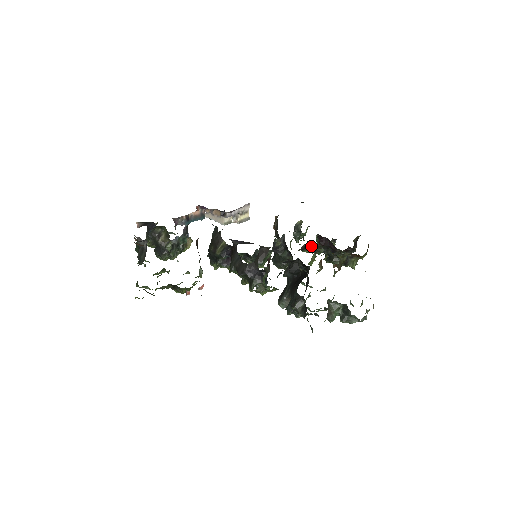
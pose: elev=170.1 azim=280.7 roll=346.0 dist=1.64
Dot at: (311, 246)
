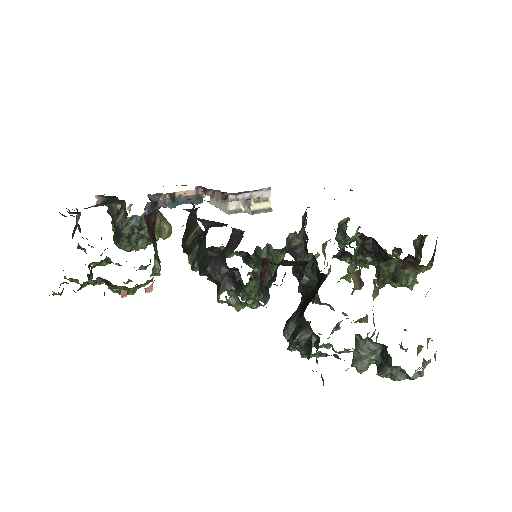
Dot at: occluded
